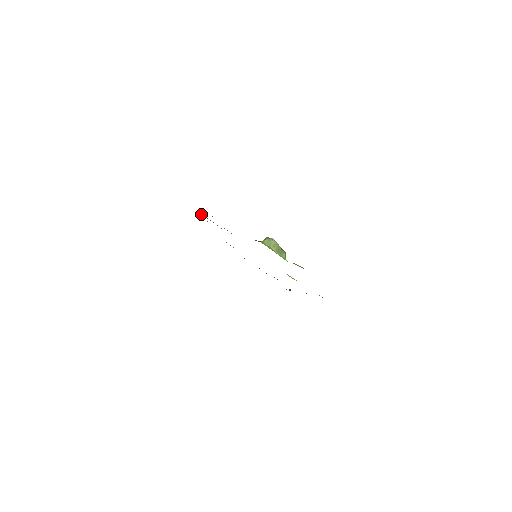
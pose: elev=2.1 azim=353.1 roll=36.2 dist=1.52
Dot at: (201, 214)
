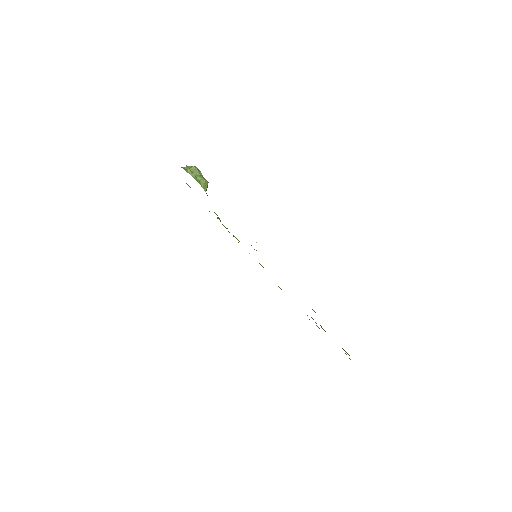
Dot at: (217, 218)
